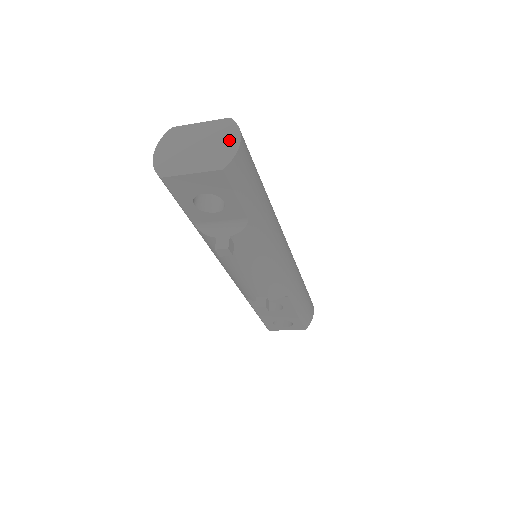
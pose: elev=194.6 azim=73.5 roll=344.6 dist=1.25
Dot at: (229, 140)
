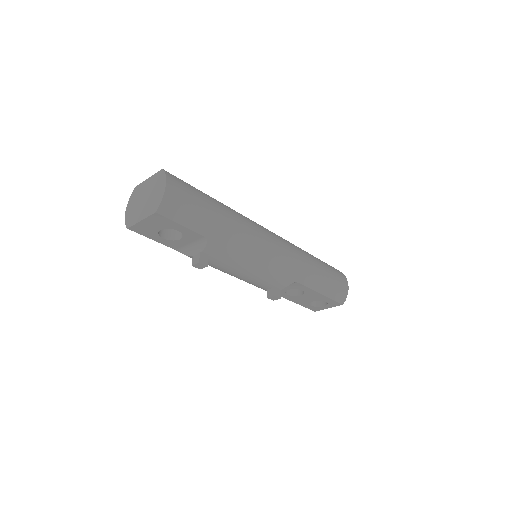
Dot at: (160, 188)
